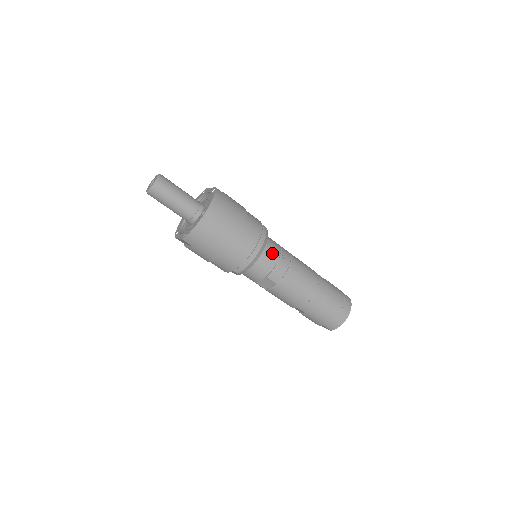
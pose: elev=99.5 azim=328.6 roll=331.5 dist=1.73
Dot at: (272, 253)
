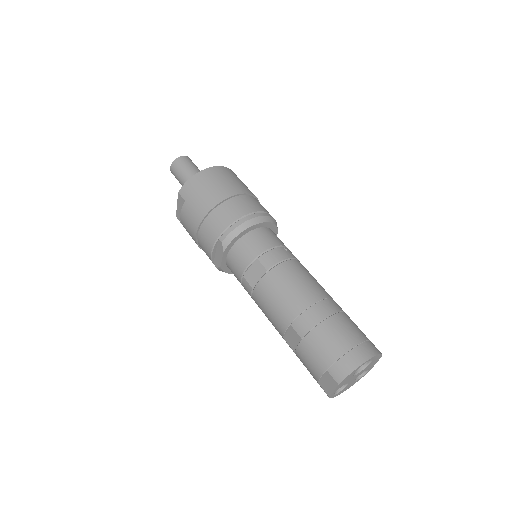
Dot at: (273, 237)
